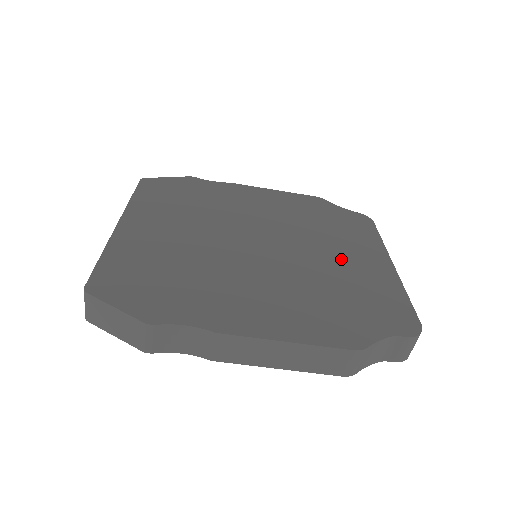
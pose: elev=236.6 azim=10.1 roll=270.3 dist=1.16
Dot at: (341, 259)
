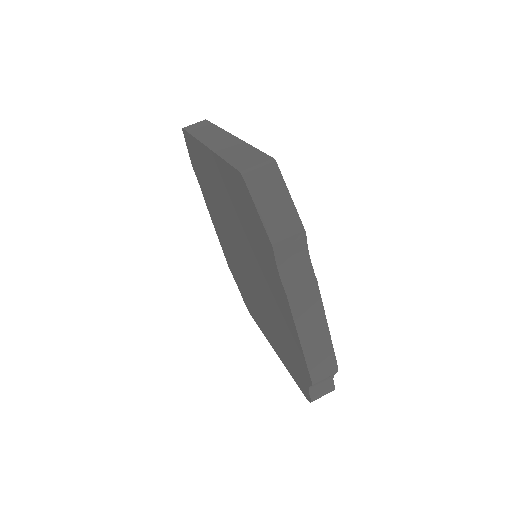
Dot at: occluded
